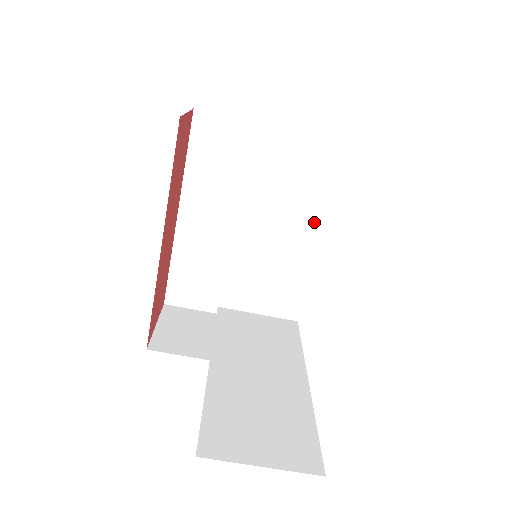
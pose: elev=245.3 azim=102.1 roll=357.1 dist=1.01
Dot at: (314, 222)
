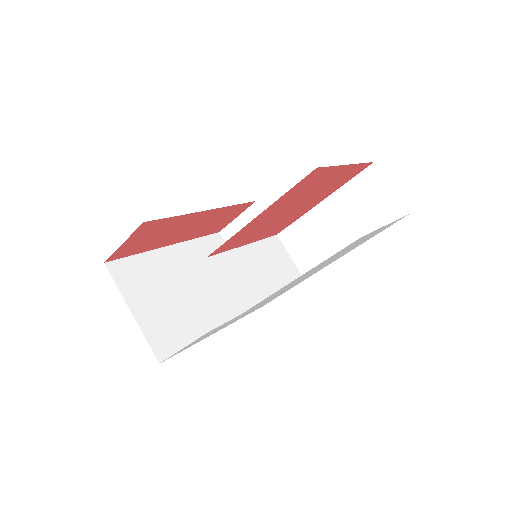
Dot at: (279, 285)
